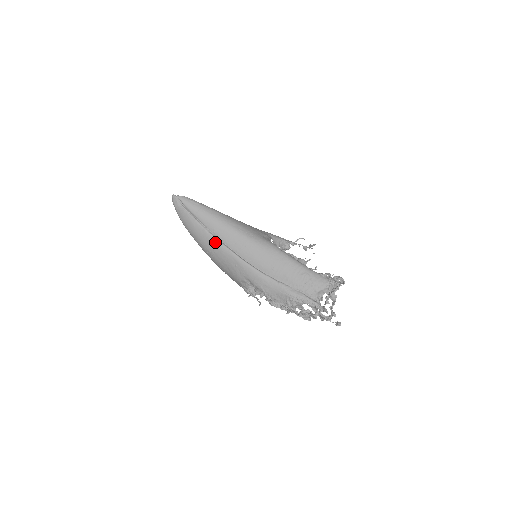
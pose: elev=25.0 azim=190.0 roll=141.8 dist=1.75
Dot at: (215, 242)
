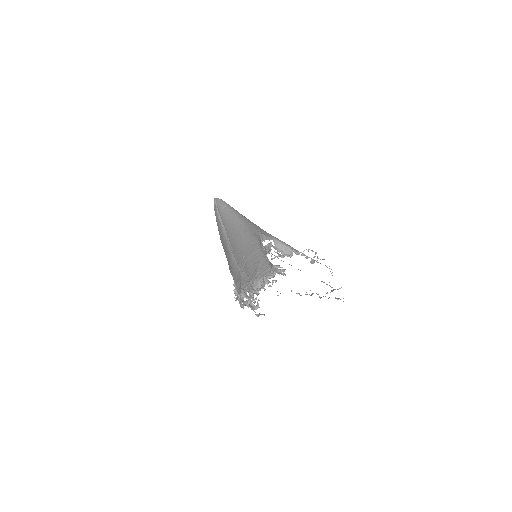
Dot at: (223, 235)
